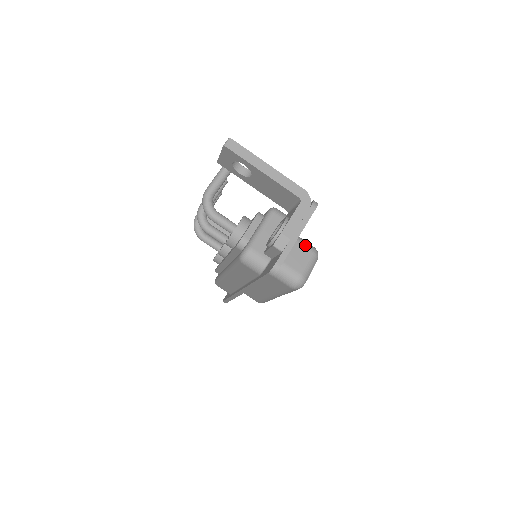
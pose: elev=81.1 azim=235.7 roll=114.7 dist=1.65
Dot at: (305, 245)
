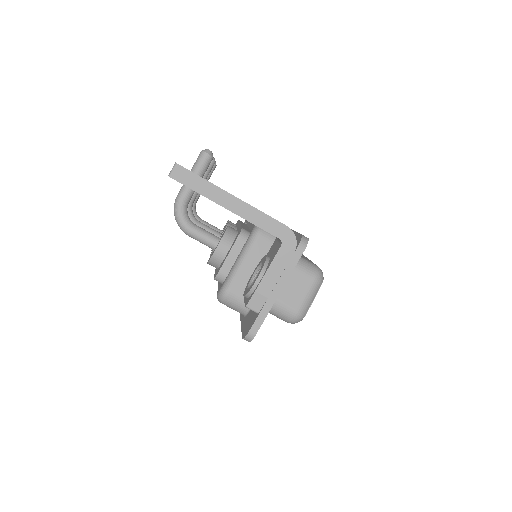
Dot at: (304, 270)
